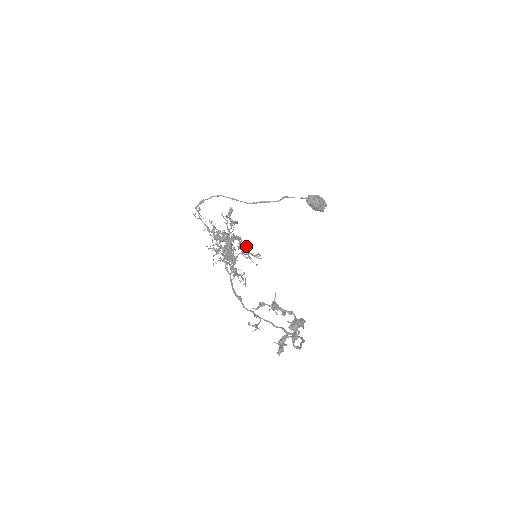
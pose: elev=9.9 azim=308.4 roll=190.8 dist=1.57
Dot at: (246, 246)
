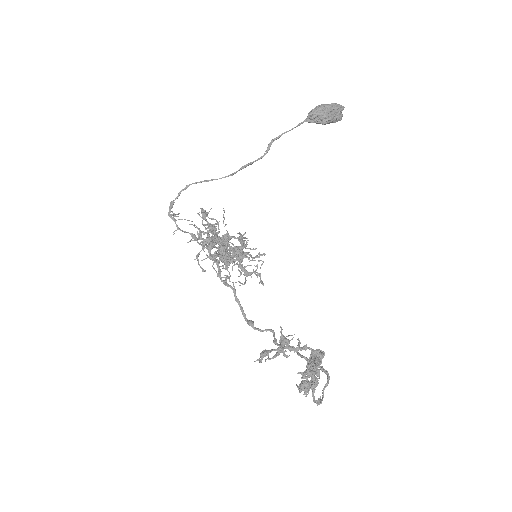
Dot at: (239, 249)
